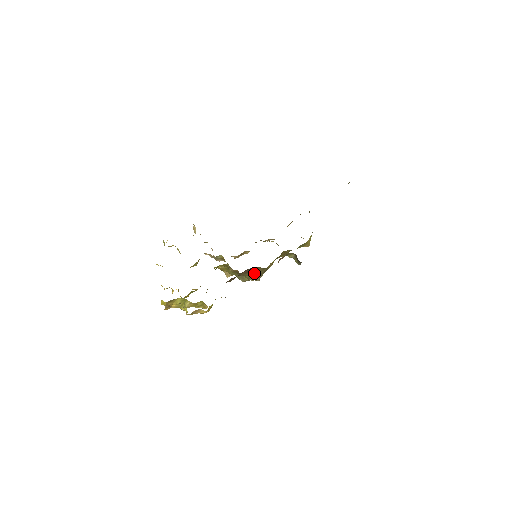
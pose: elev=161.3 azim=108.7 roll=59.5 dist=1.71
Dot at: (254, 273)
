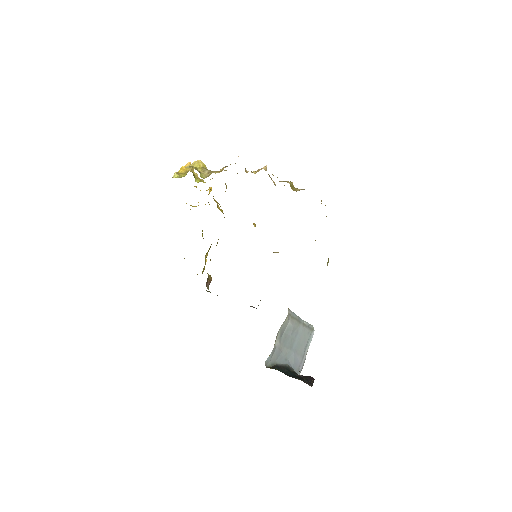
Dot at: occluded
